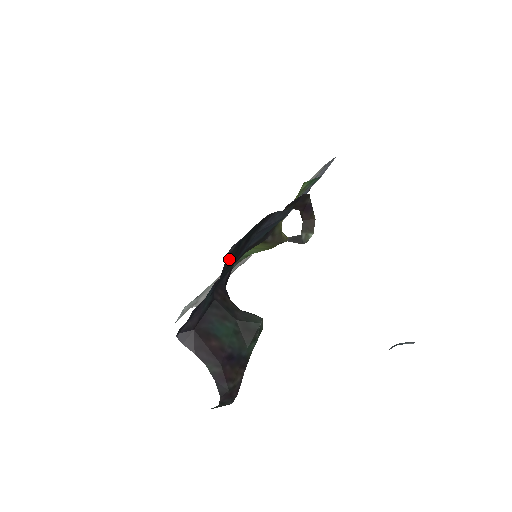
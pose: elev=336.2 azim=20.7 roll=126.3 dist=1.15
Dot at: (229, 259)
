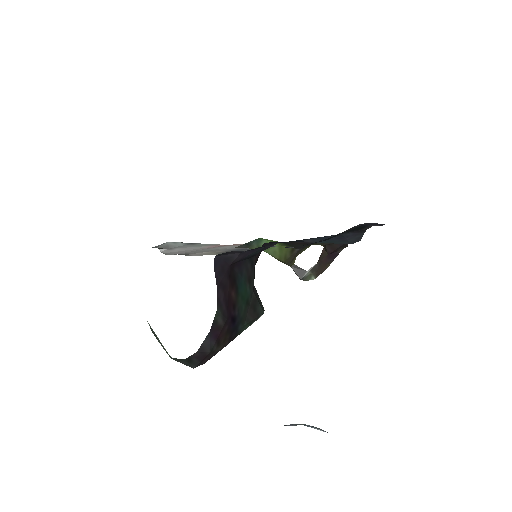
Dot at: (345, 231)
